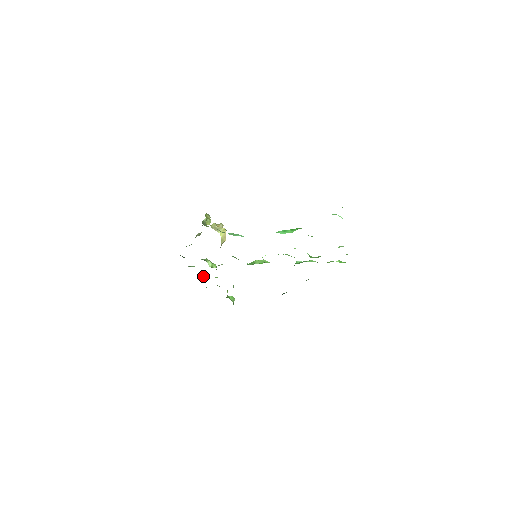
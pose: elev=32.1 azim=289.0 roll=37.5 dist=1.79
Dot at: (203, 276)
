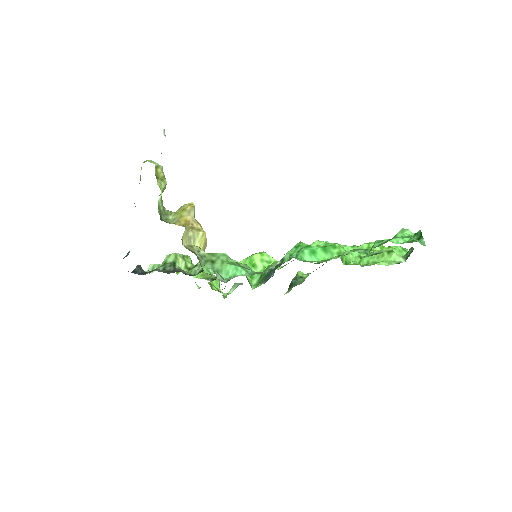
Dot at: occluded
